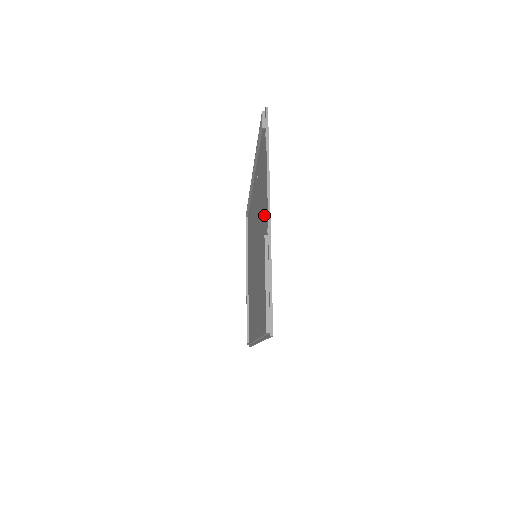
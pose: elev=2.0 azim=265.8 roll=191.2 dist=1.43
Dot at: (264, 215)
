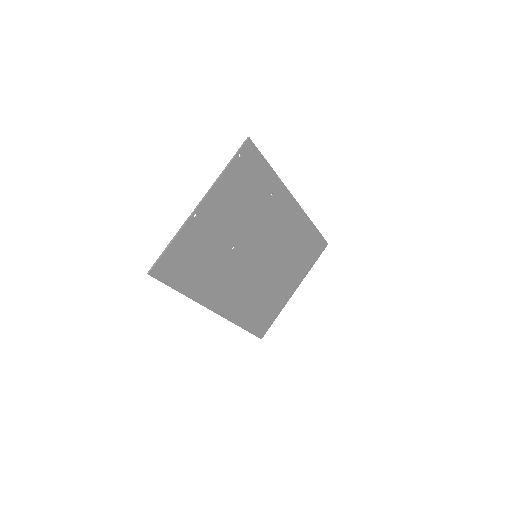
Dot at: (216, 210)
